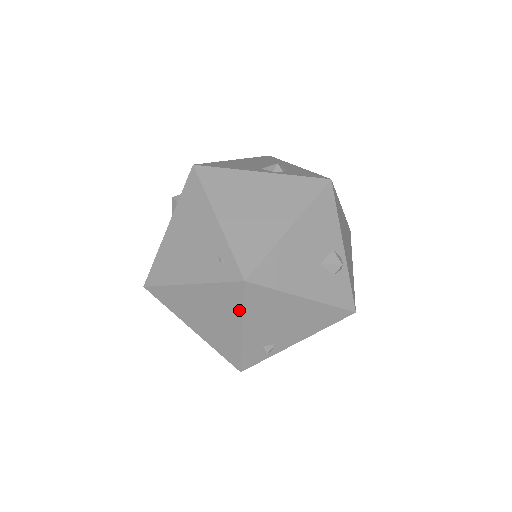
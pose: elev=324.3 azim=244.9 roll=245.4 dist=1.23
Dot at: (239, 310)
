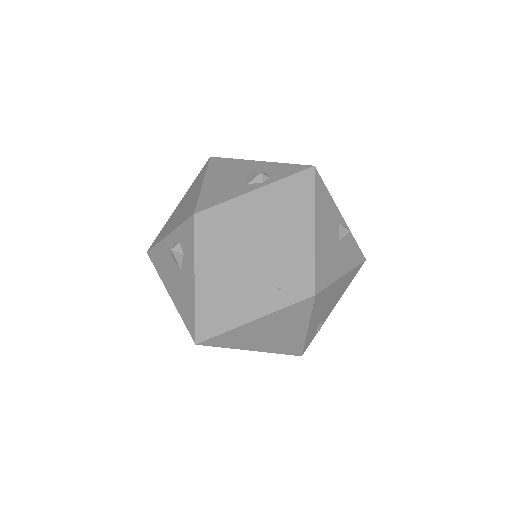
Dot at: (306, 317)
